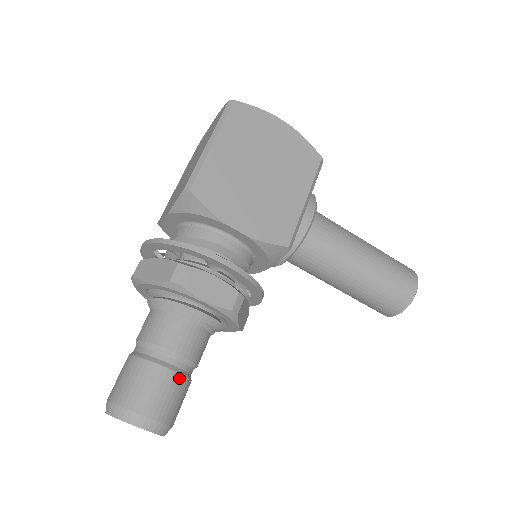
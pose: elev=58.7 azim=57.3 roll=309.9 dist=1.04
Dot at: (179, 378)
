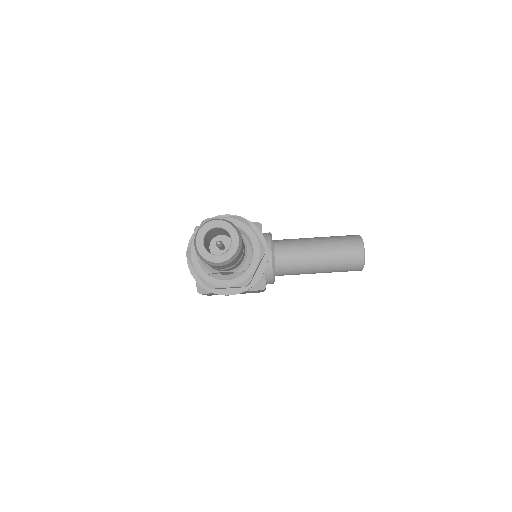
Dot at: occluded
